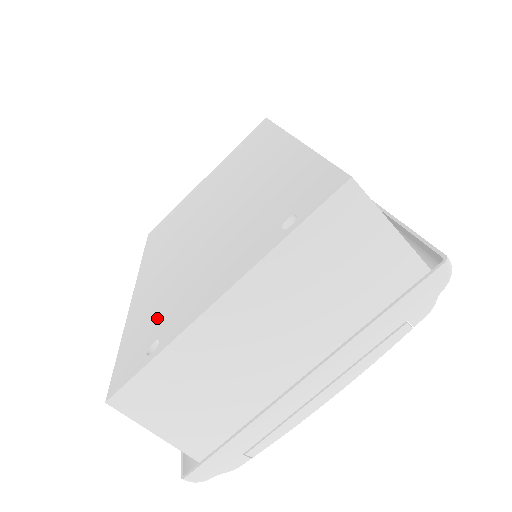
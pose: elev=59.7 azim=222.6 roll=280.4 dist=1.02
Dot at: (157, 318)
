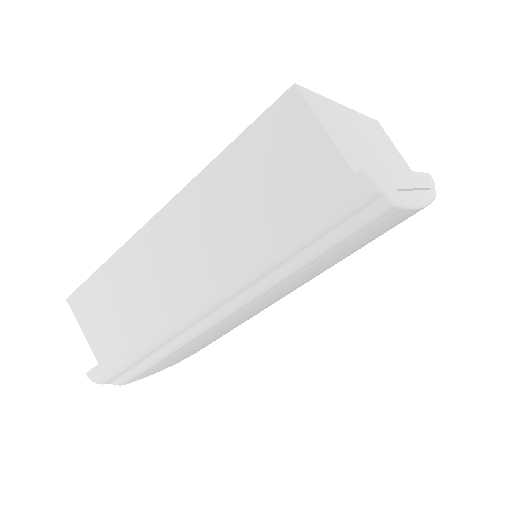
Dot at: occluded
